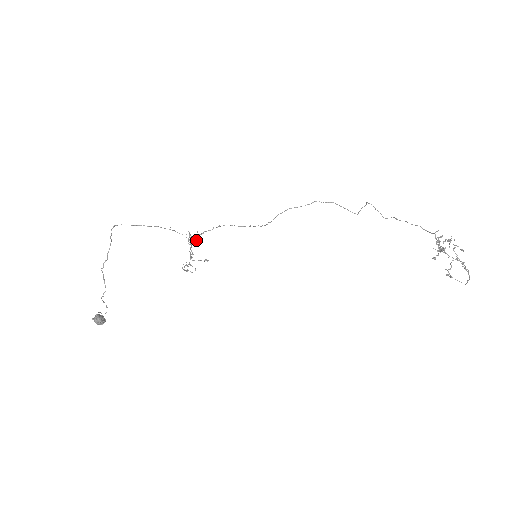
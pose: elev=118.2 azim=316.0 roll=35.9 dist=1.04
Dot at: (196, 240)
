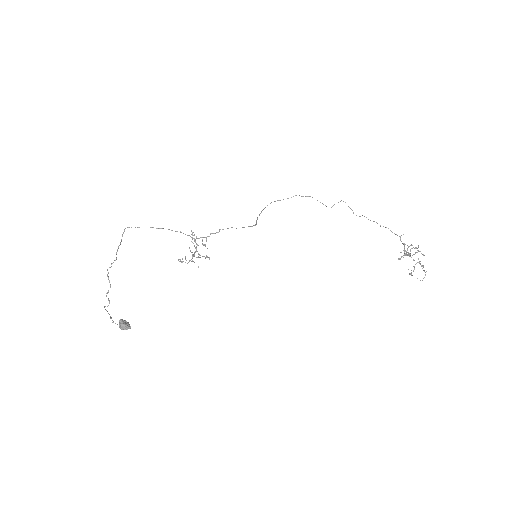
Dot at: (205, 244)
